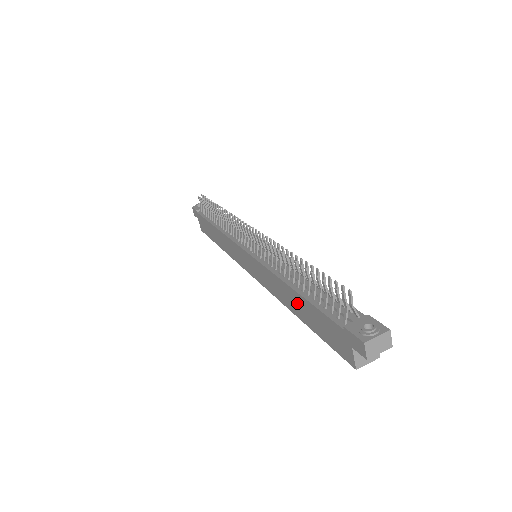
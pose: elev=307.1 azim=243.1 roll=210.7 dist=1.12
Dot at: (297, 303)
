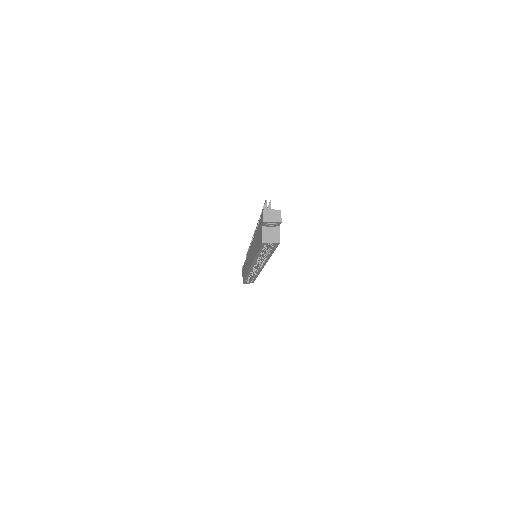
Dot at: (255, 242)
